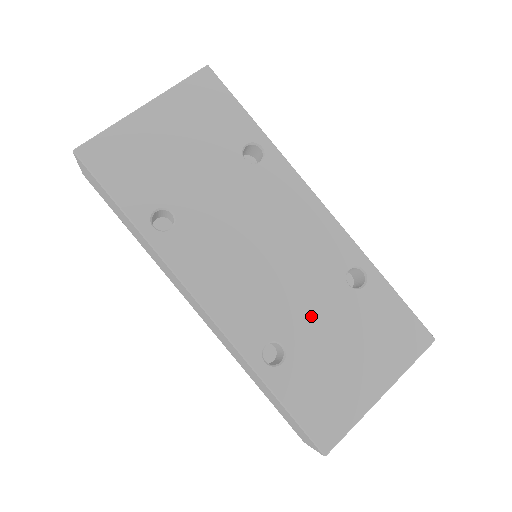
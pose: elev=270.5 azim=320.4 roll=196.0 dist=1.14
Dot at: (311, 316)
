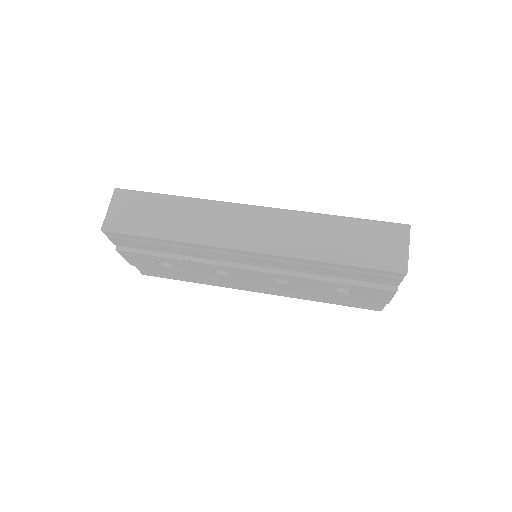
Dot at: occluded
